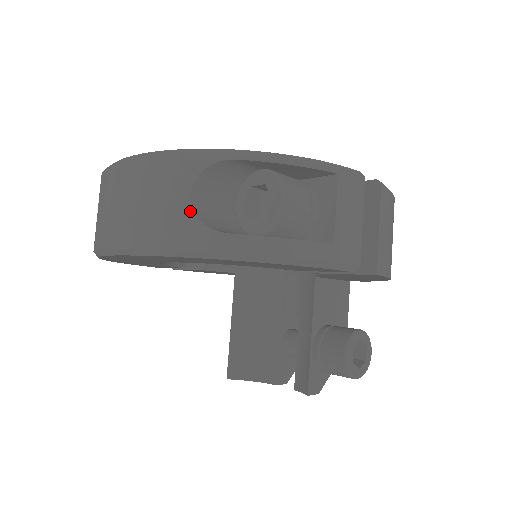
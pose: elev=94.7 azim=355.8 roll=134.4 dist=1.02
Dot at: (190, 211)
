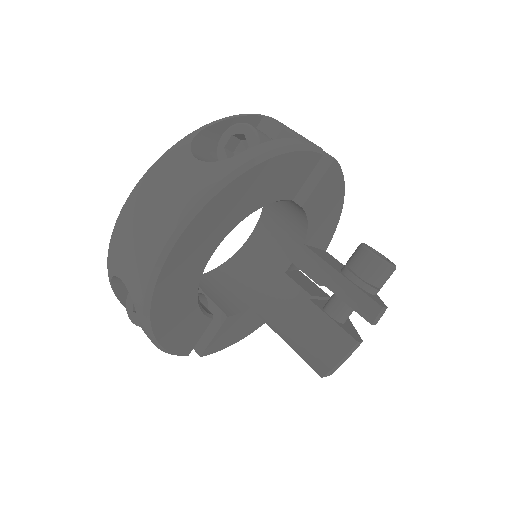
Dot at: (204, 163)
